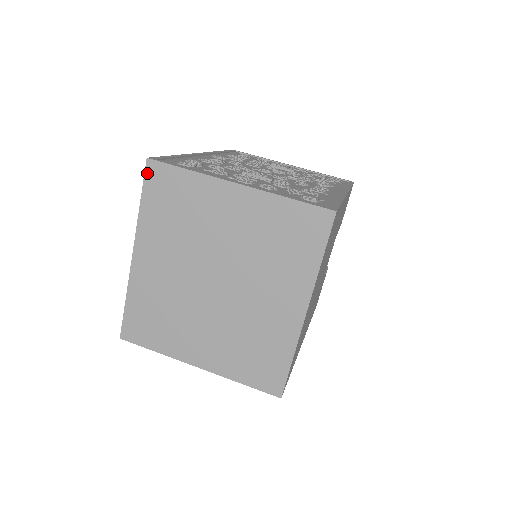
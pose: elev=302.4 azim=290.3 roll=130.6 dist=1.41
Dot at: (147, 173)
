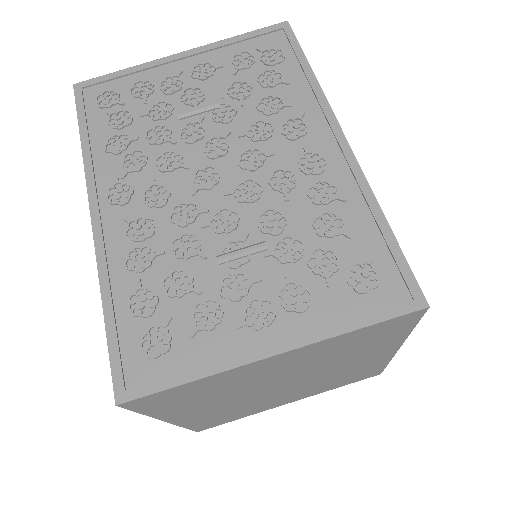
Dot at: (129, 407)
